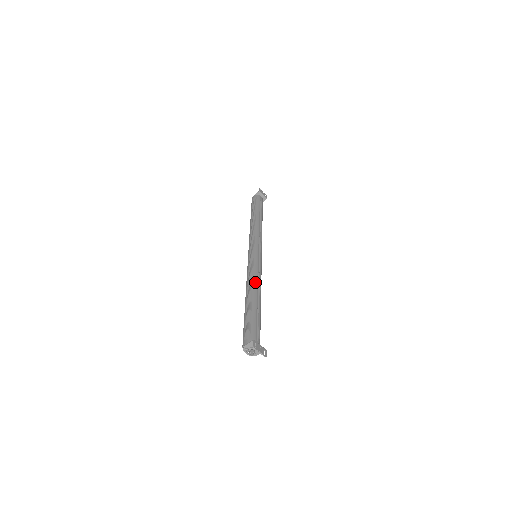
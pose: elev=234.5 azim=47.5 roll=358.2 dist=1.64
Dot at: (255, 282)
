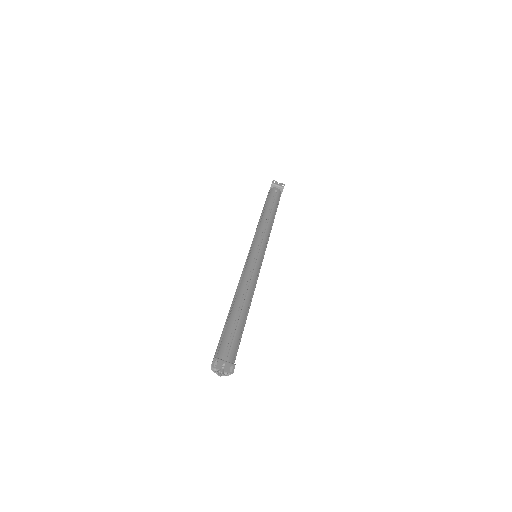
Dot at: (241, 287)
